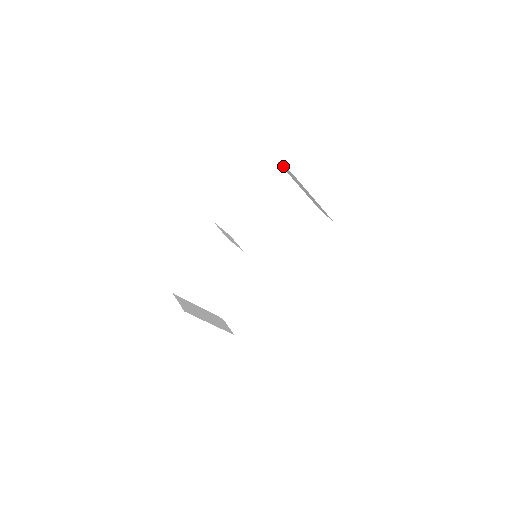
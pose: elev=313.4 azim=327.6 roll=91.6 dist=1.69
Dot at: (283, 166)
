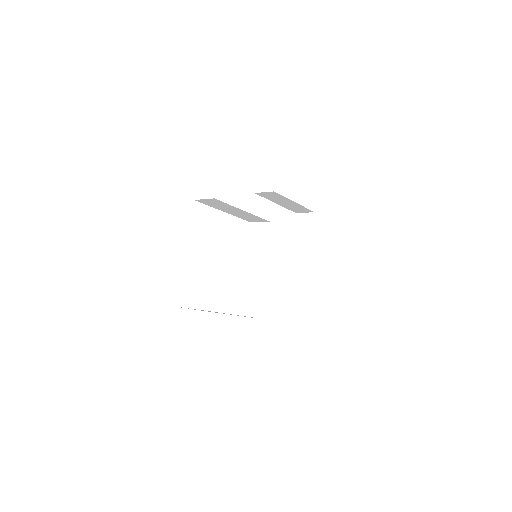
Dot at: (302, 215)
